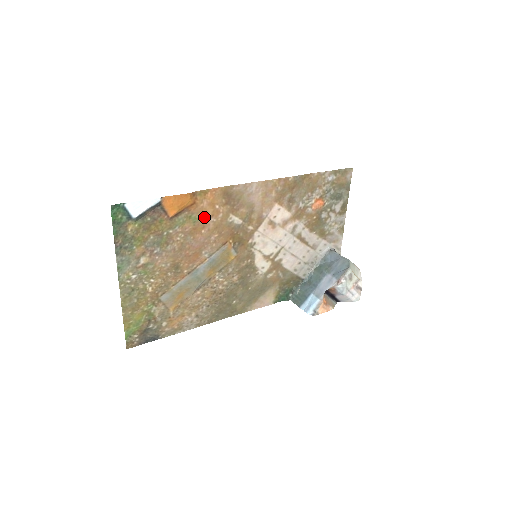
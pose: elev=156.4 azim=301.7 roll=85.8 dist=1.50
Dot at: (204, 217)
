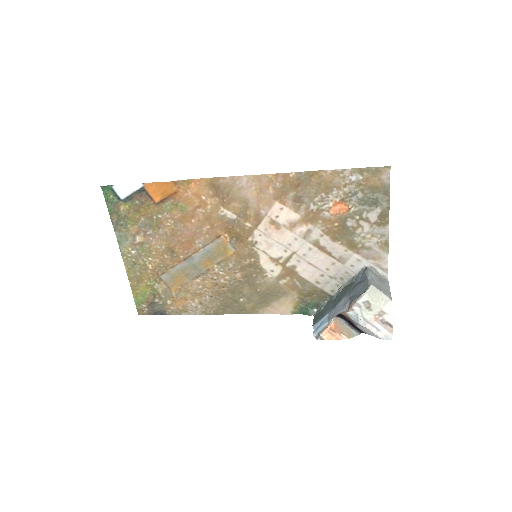
Dot at: (191, 207)
